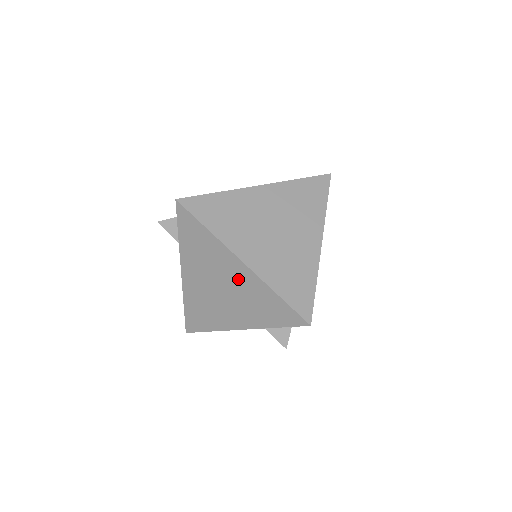
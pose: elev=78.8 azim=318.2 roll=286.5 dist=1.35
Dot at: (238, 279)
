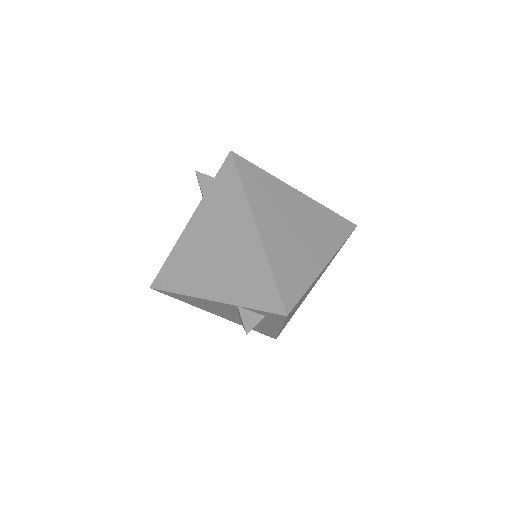
Dot at: (242, 245)
